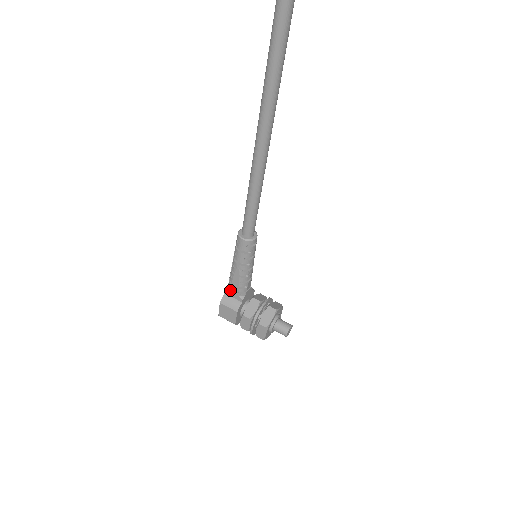
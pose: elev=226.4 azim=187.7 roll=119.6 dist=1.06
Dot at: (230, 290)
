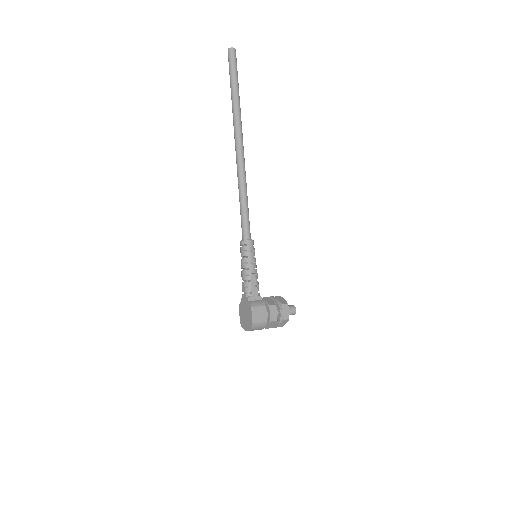
Dot at: (251, 294)
